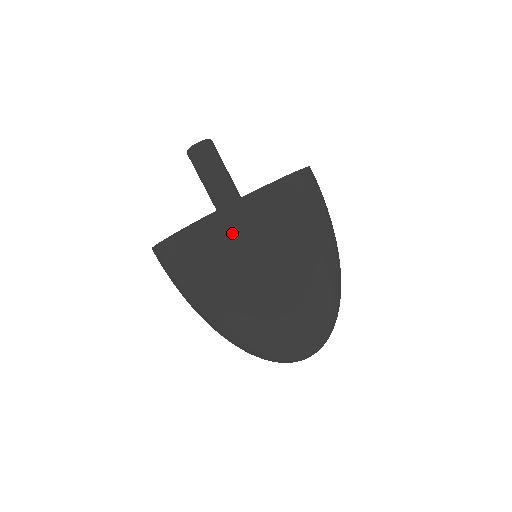
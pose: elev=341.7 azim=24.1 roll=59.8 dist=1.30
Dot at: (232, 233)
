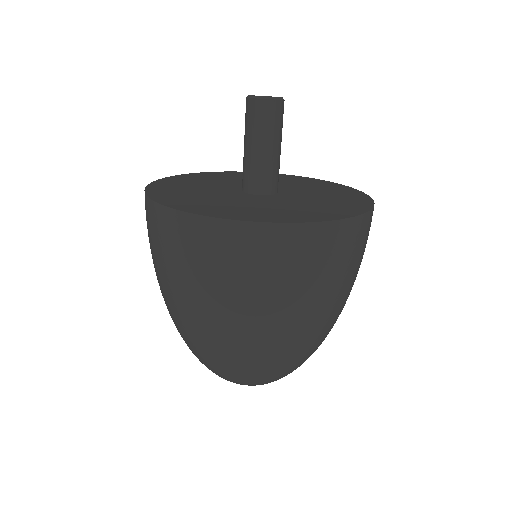
Dot at: (284, 256)
